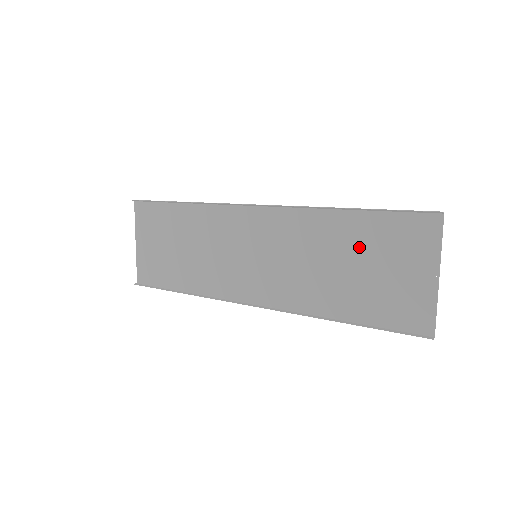
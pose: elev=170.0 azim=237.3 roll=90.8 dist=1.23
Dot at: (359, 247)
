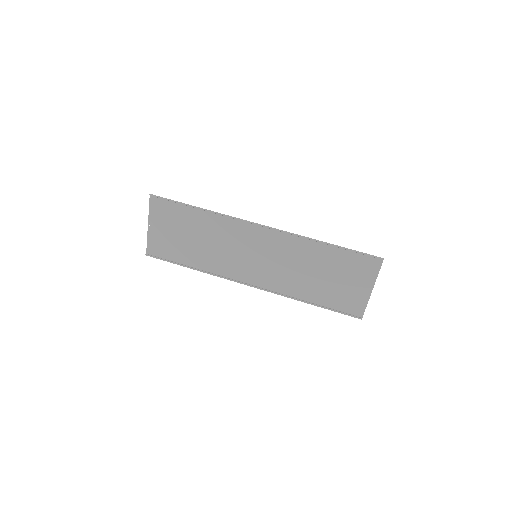
Dot at: (330, 266)
